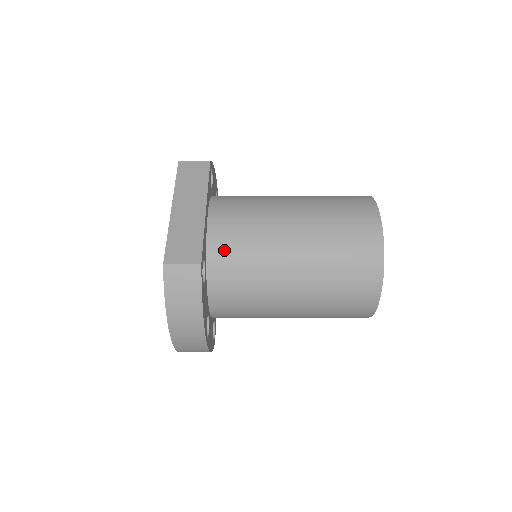
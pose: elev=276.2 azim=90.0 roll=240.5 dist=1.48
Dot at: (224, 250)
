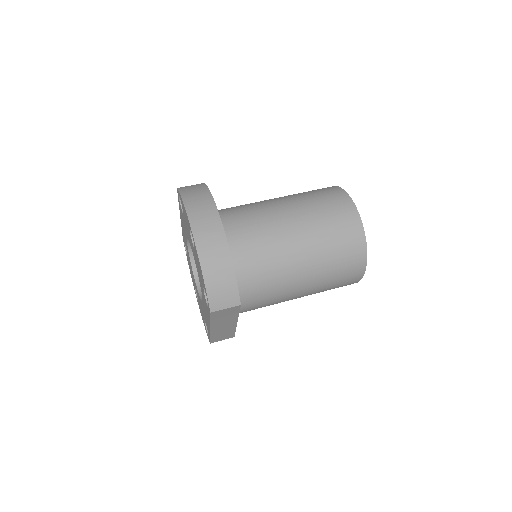
Dot at: (222, 209)
